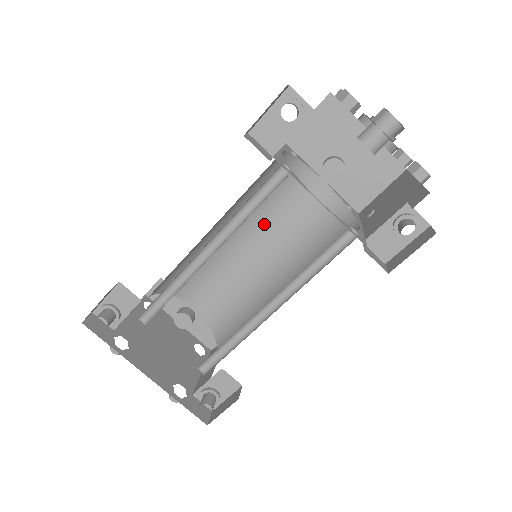
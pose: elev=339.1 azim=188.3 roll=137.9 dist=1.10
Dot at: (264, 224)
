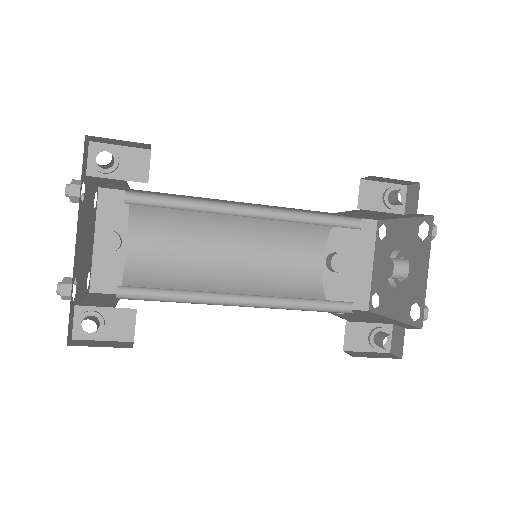
Dot at: (258, 245)
